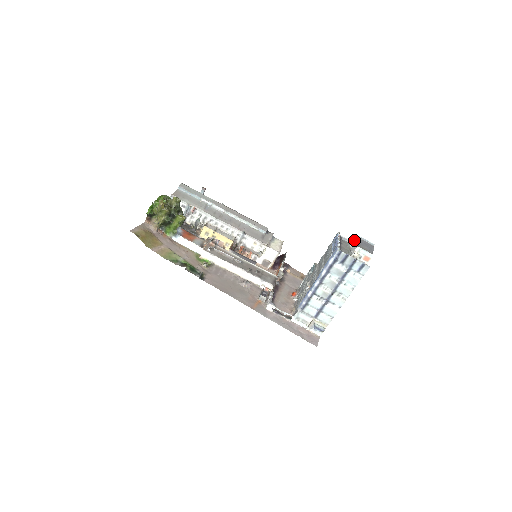
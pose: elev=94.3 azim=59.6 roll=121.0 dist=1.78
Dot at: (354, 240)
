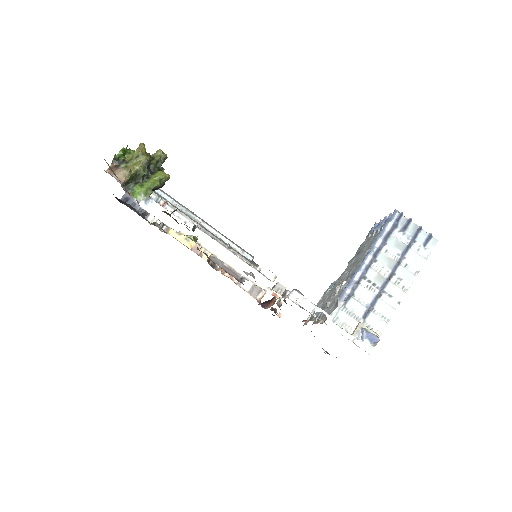
Dot at: occluded
